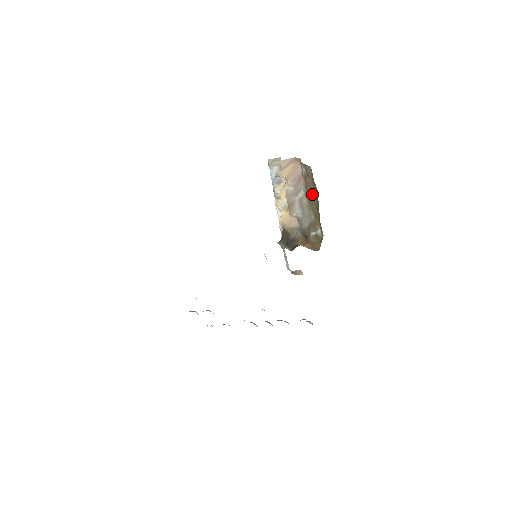
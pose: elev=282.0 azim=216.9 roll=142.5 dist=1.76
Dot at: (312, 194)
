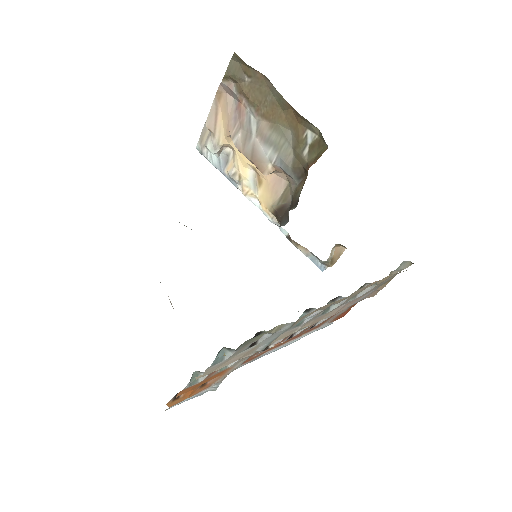
Dot at: (262, 97)
